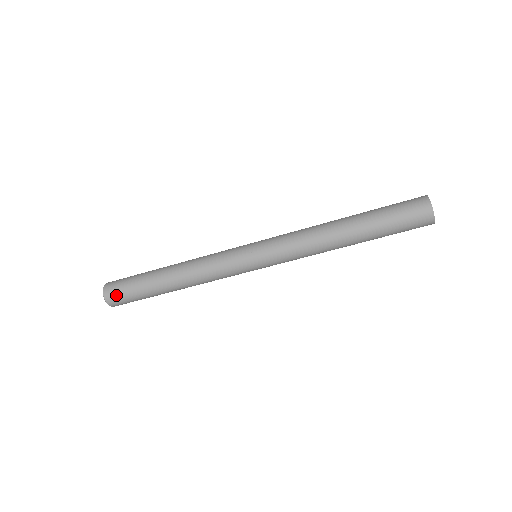
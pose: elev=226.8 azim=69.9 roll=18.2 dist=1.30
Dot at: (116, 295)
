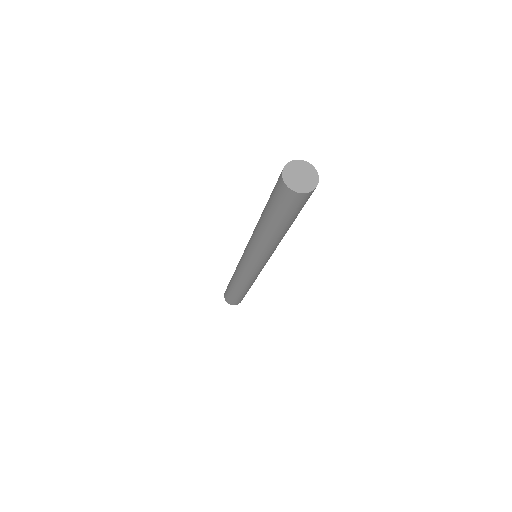
Dot at: (233, 302)
